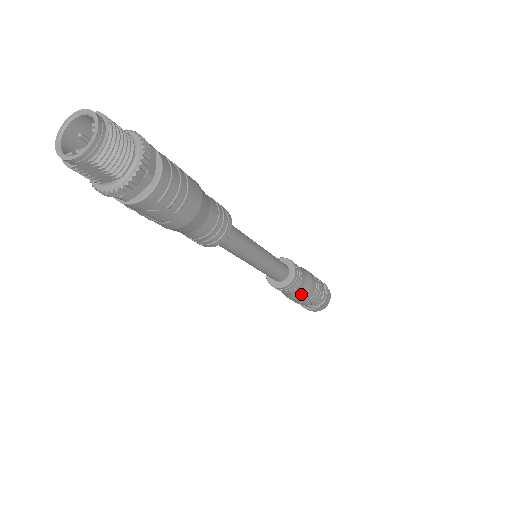
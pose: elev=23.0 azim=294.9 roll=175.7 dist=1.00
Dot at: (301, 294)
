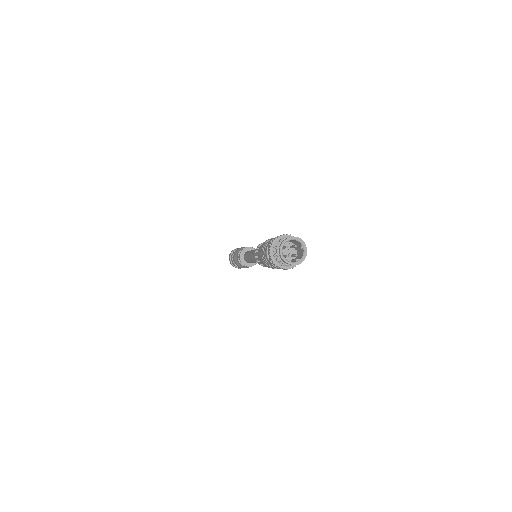
Dot at: occluded
